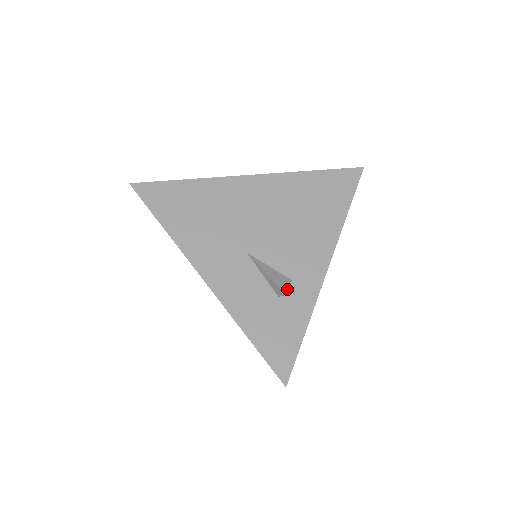
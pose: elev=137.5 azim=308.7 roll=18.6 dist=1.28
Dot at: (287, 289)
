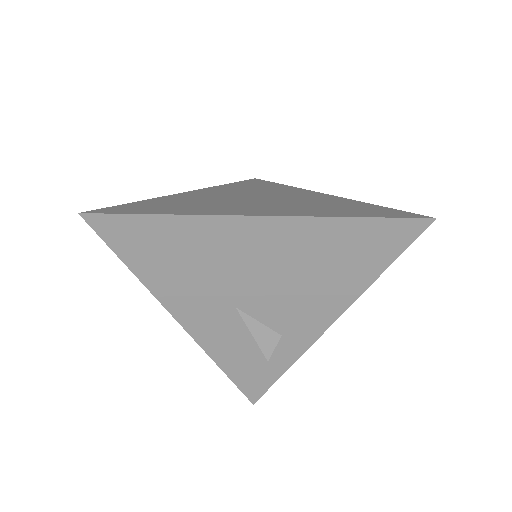
Dot at: (272, 352)
